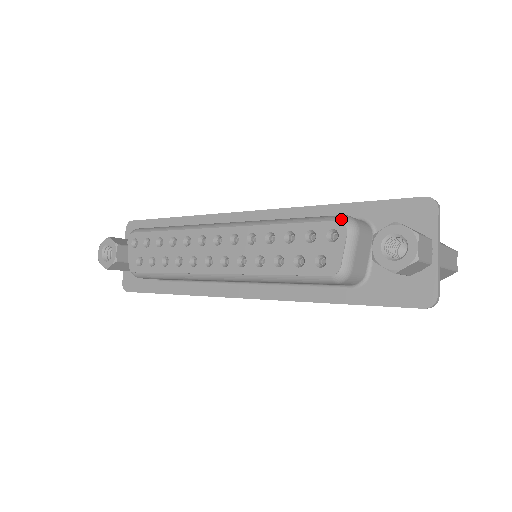
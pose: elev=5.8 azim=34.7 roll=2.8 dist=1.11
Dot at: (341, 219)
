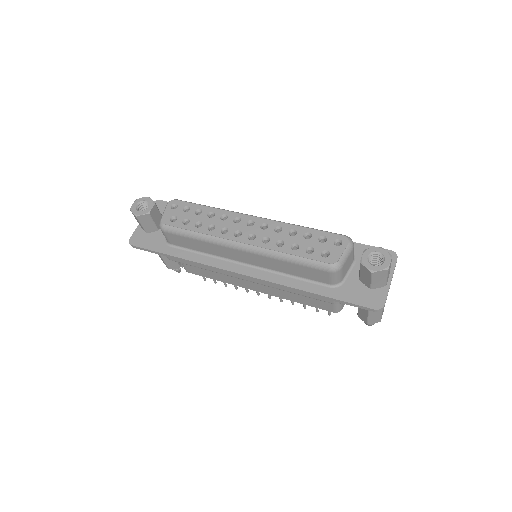
Dot at: (346, 236)
